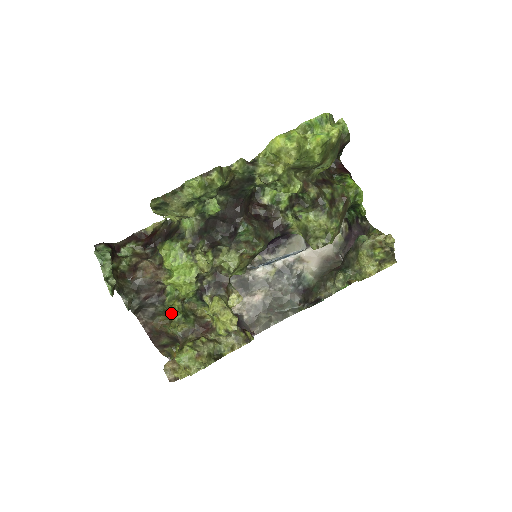
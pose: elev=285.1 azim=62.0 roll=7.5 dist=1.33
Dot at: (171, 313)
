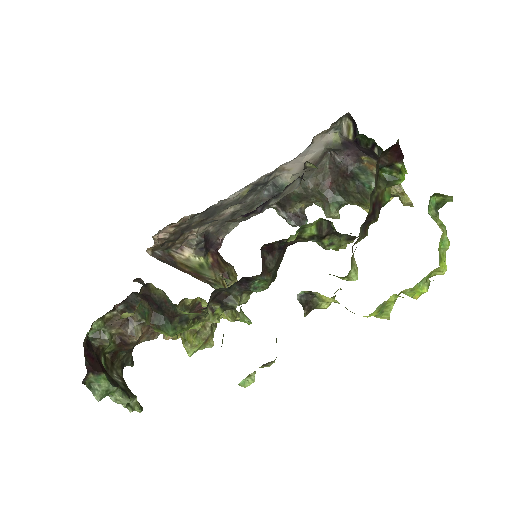
Dot at: occluded
